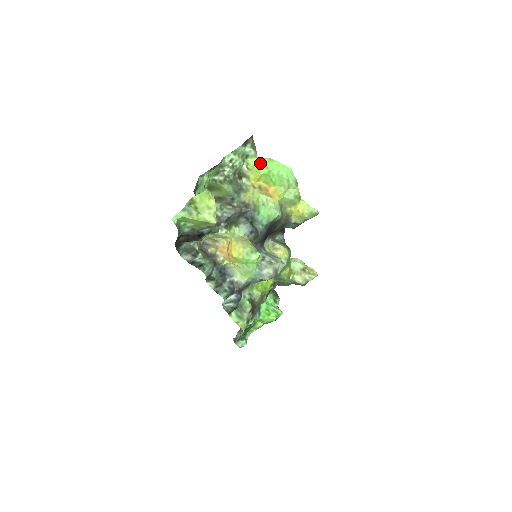
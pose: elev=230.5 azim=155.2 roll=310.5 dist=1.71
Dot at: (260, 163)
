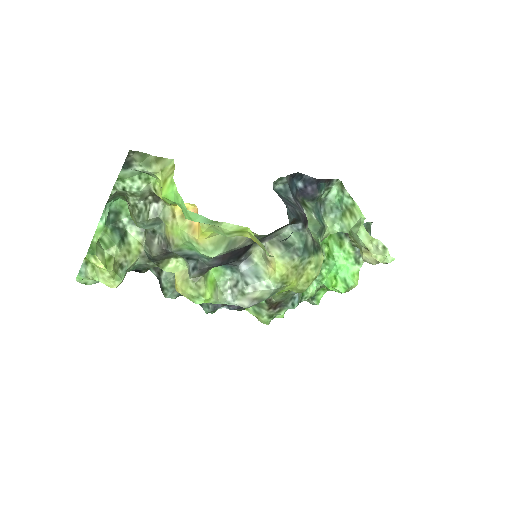
Dot at: (161, 188)
